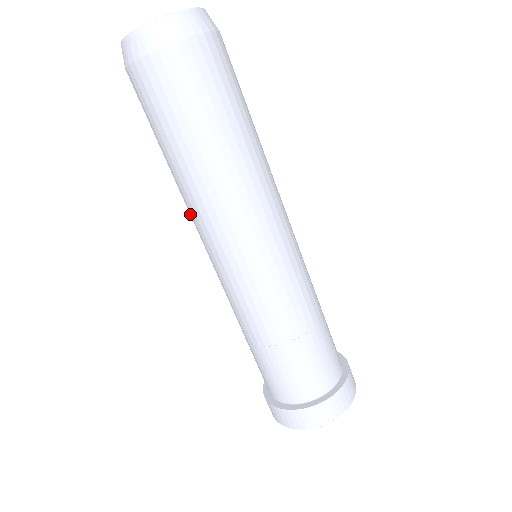
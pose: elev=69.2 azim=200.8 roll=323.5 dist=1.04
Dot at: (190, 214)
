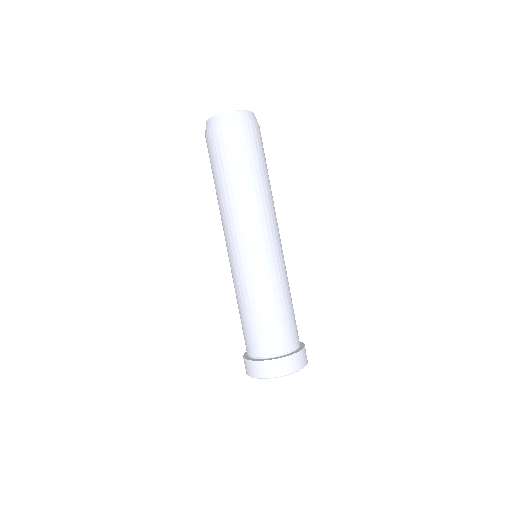
Dot at: (239, 216)
